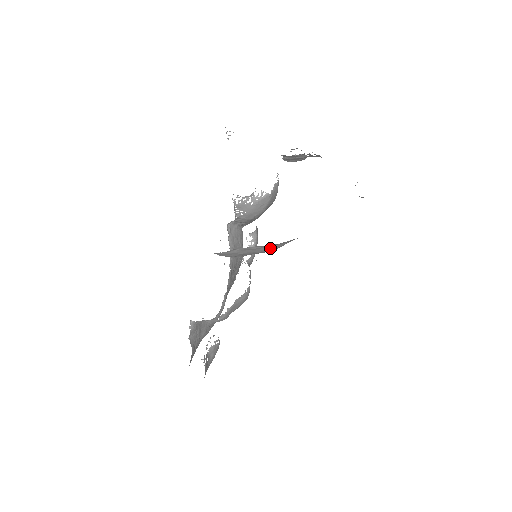
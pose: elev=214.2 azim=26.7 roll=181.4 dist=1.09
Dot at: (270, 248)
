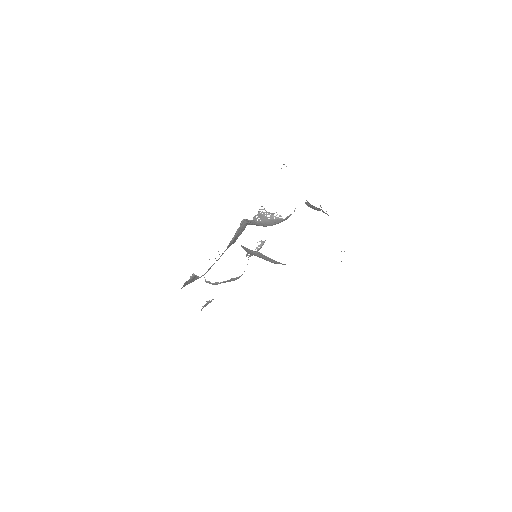
Dot at: (276, 262)
